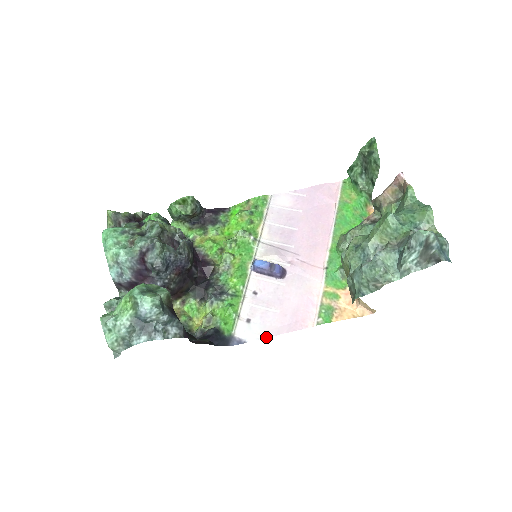
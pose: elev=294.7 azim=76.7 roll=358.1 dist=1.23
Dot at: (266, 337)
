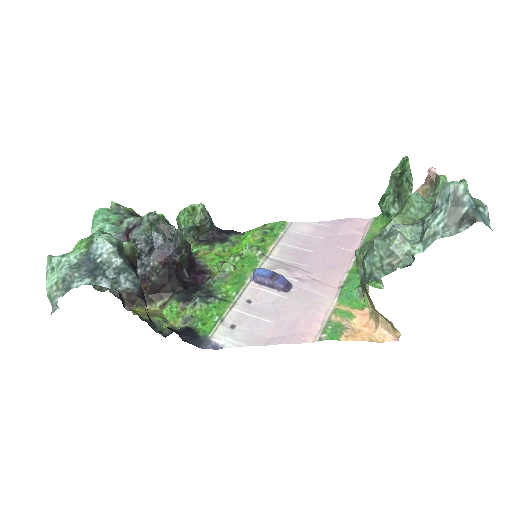
Dot at: (250, 345)
